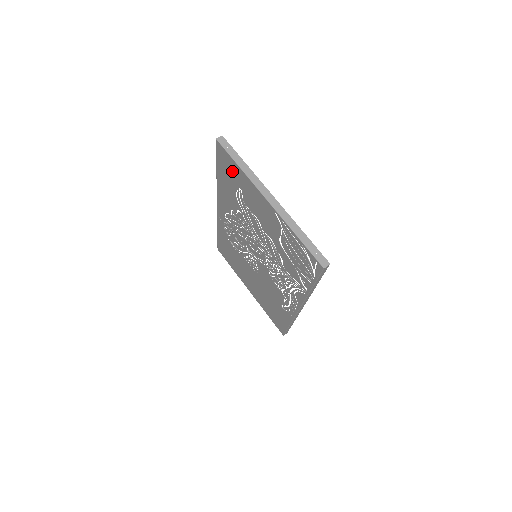
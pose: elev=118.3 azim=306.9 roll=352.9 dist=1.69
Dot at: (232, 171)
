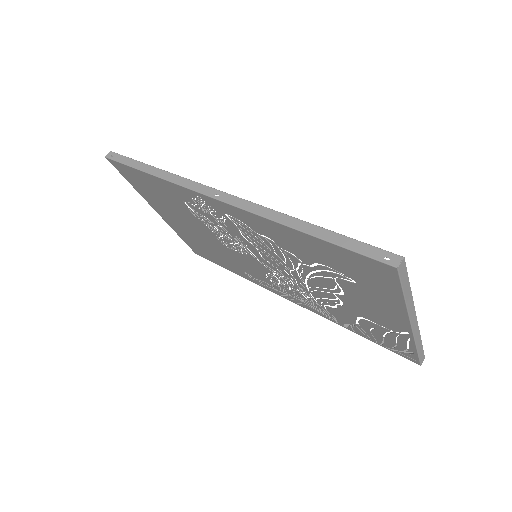
Dot at: (371, 279)
